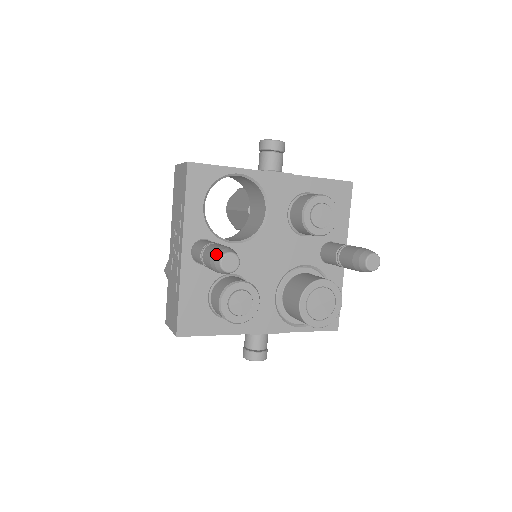
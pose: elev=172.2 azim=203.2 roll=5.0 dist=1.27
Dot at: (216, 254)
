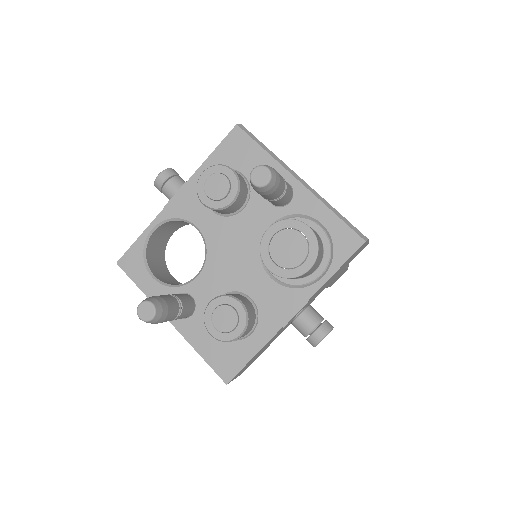
Dot at: occluded
